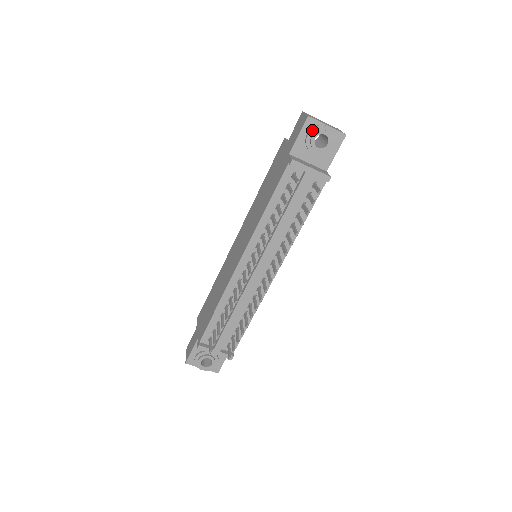
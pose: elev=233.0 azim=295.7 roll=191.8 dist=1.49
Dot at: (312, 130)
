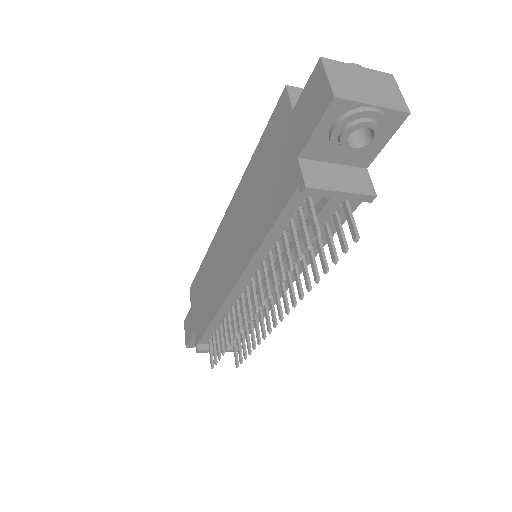
Dot at: (342, 122)
